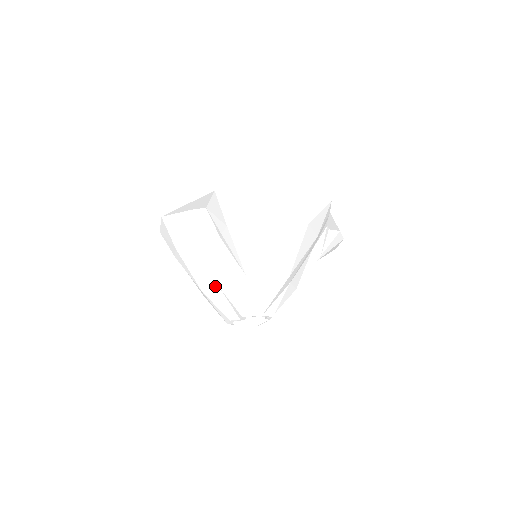
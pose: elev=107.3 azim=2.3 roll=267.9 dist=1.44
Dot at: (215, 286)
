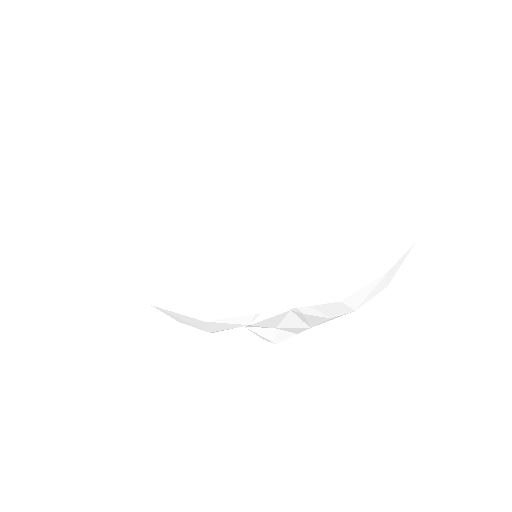
Dot at: (238, 327)
